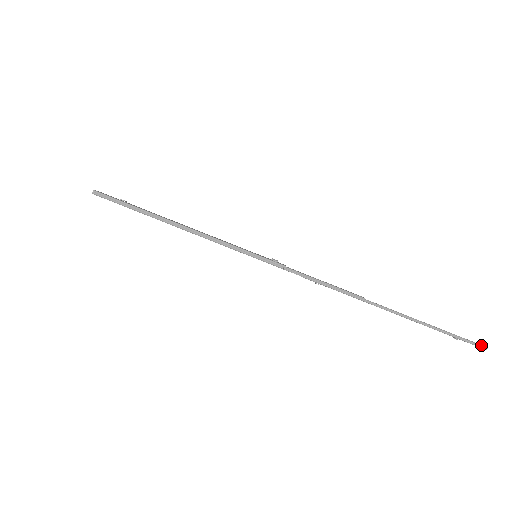
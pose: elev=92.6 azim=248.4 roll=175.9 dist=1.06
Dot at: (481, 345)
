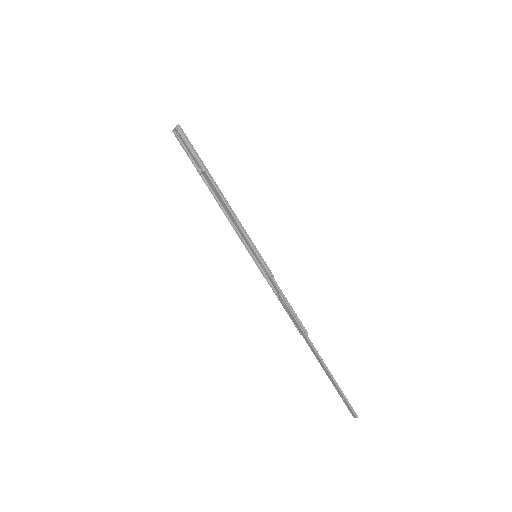
Dot at: occluded
